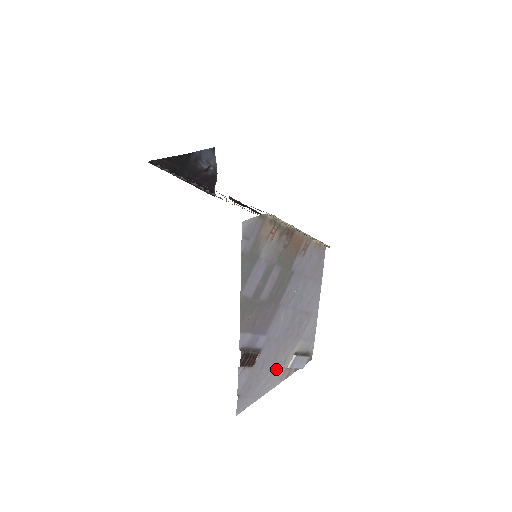
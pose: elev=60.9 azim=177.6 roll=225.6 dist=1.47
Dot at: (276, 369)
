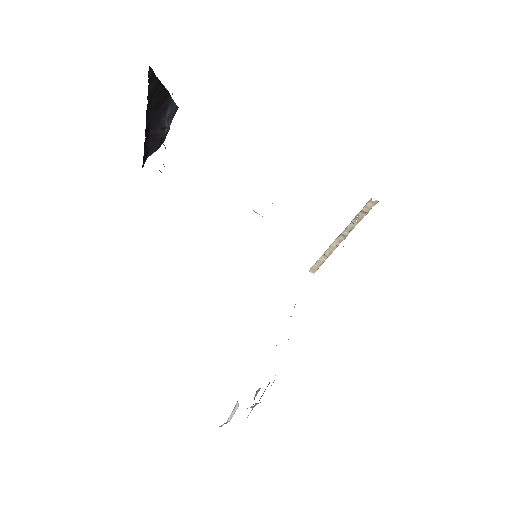
Dot at: occluded
